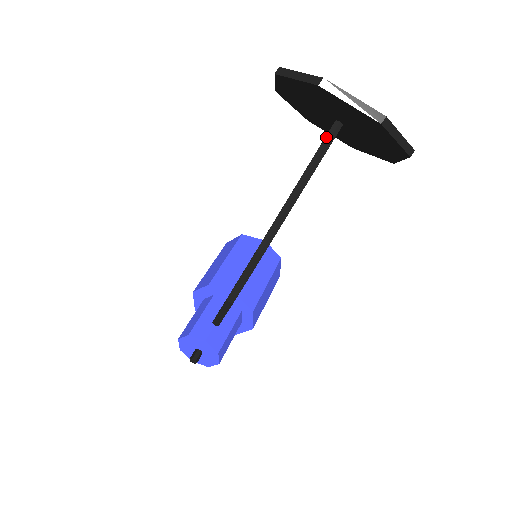
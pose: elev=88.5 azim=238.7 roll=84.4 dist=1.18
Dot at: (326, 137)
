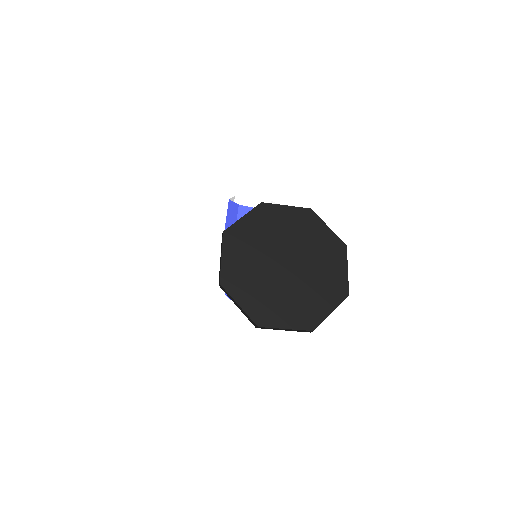
Dot at: occluded
